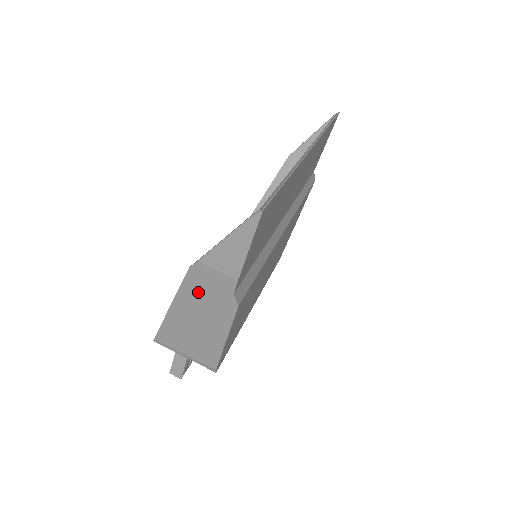
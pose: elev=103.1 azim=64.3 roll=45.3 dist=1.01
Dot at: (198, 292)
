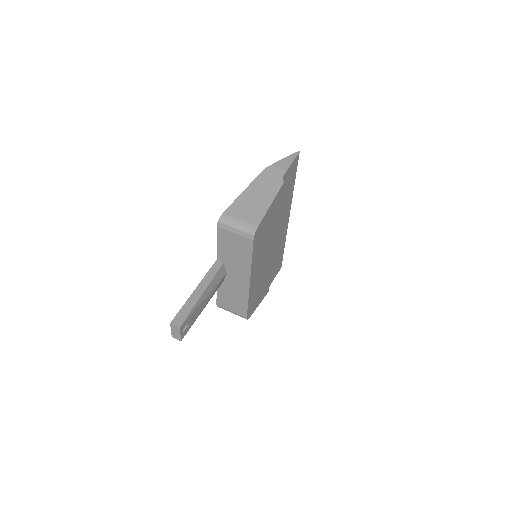
Dot at: (264, 179)
